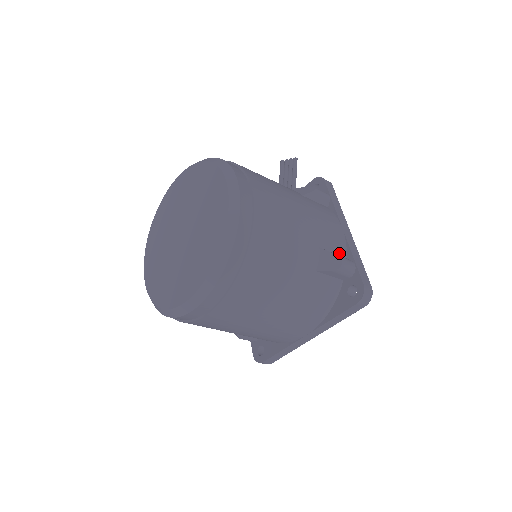
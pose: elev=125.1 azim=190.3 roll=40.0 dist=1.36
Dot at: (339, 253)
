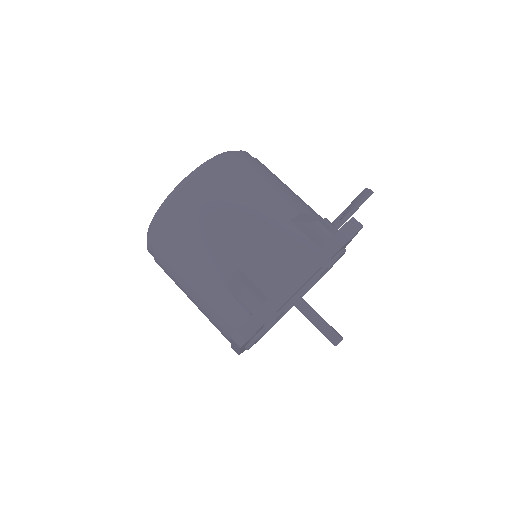
Dot at: (262, 288)
